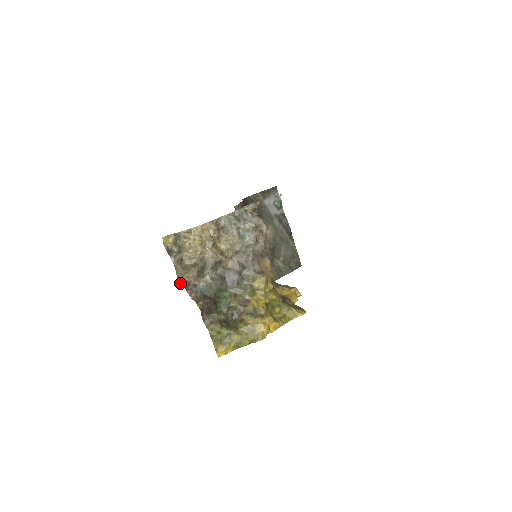
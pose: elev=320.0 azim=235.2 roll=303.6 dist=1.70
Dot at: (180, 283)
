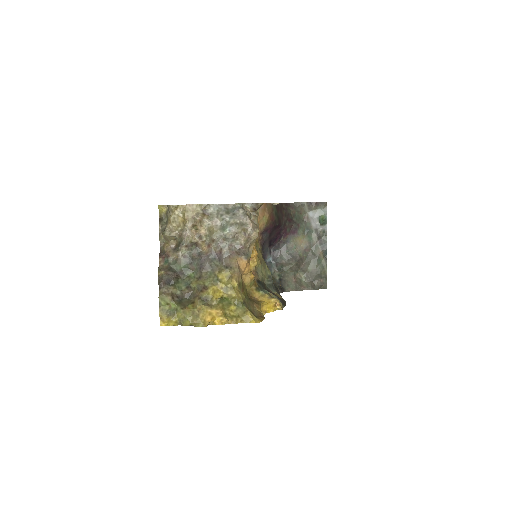
Dot at: (160, 250)
